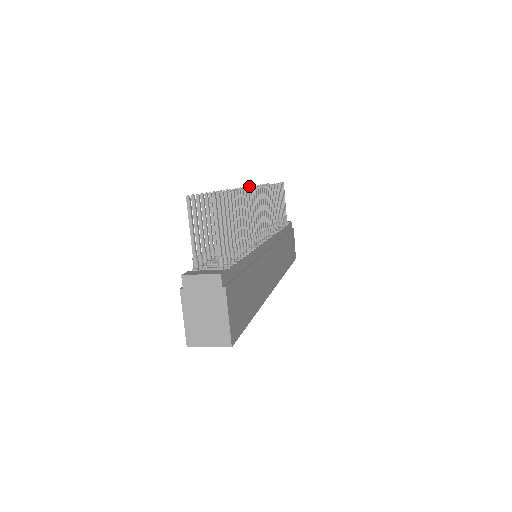
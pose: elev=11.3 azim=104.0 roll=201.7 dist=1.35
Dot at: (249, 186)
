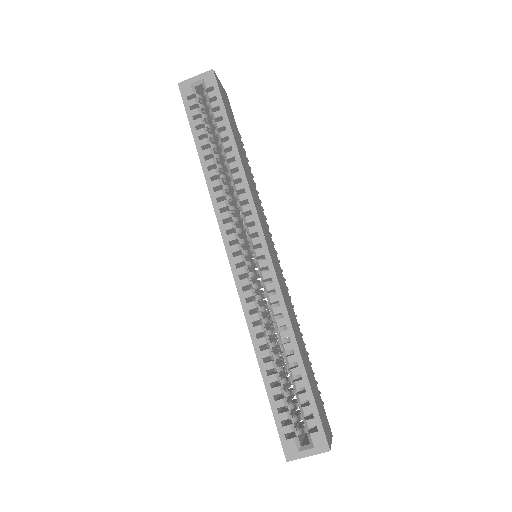
Dot at: occluded
